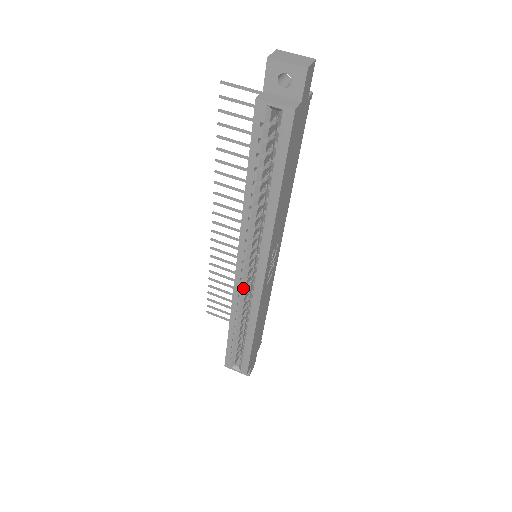
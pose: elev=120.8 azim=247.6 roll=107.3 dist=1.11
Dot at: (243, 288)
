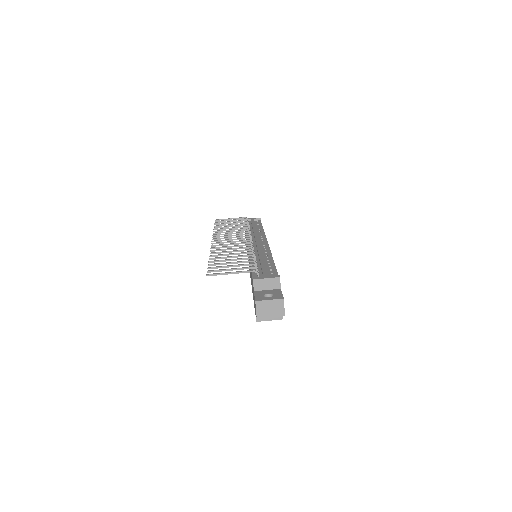
Dot at: occluded
